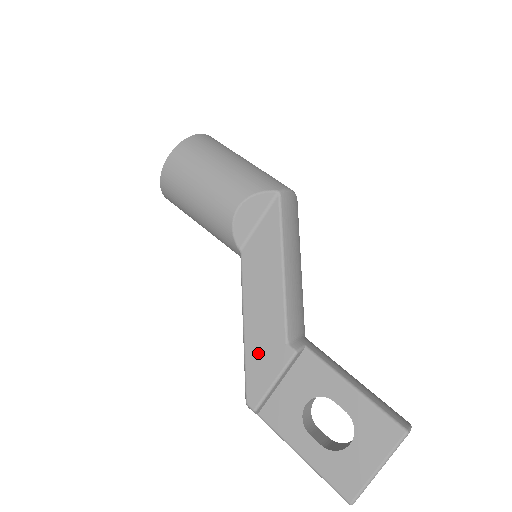
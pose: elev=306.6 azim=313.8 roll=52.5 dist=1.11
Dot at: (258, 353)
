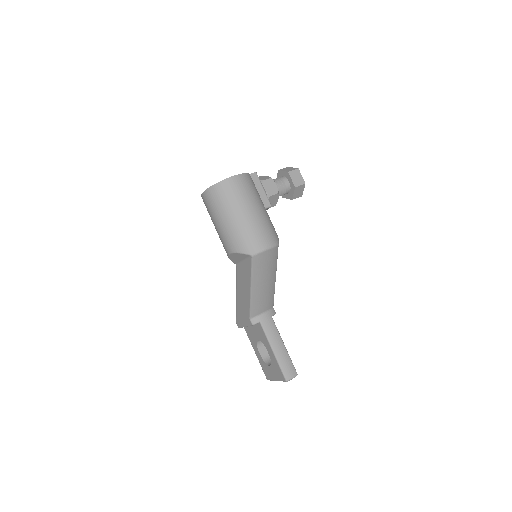
Dot at: (240, 311)
